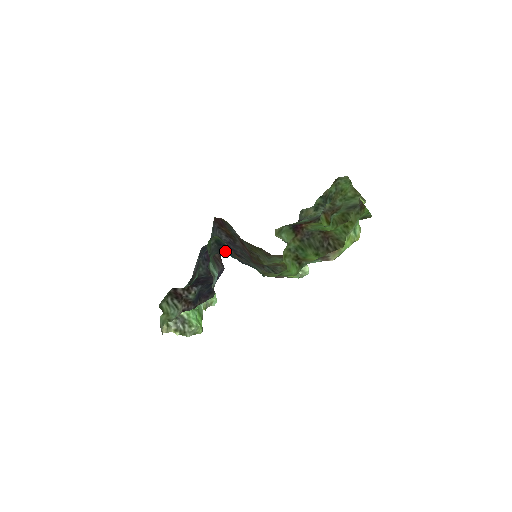
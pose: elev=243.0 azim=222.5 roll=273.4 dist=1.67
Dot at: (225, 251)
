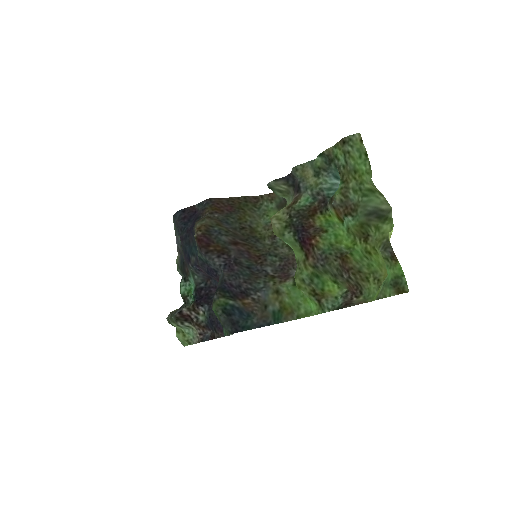
Dot at: (238, 321)
